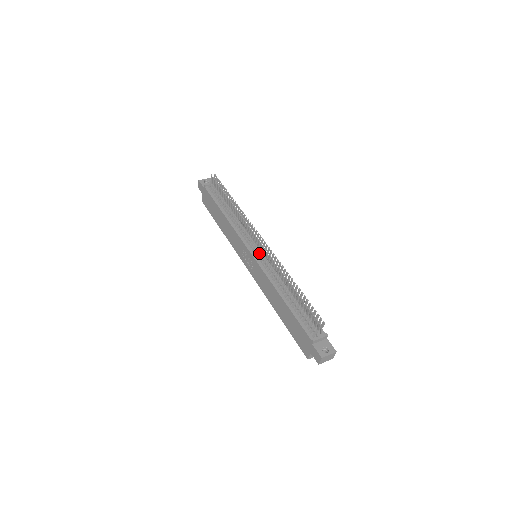
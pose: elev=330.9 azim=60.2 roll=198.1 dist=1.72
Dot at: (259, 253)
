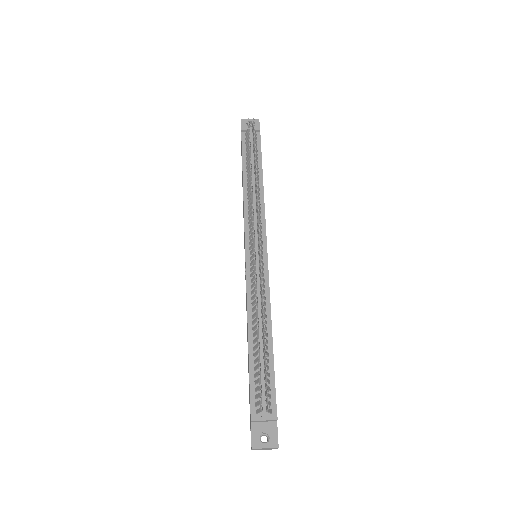
Dot at: occluded
